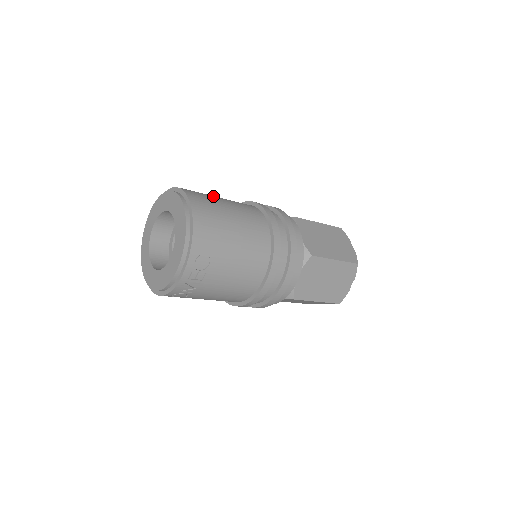
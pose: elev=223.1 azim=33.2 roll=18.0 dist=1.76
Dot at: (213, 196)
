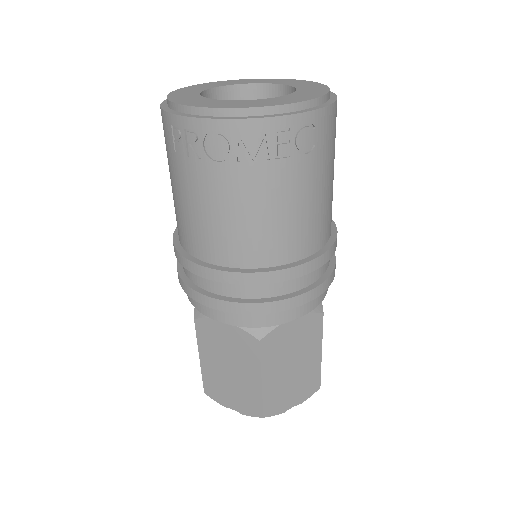
Dot at: occluded
